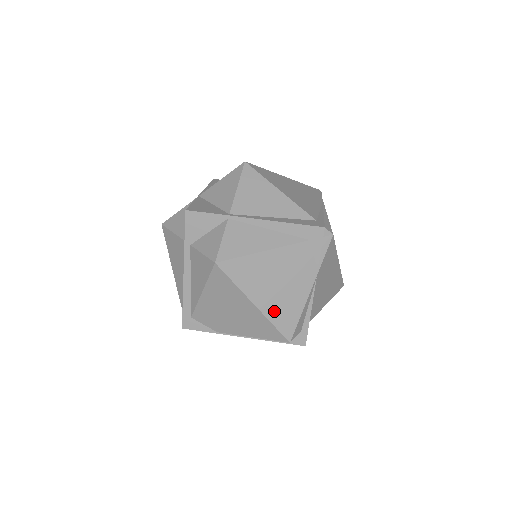
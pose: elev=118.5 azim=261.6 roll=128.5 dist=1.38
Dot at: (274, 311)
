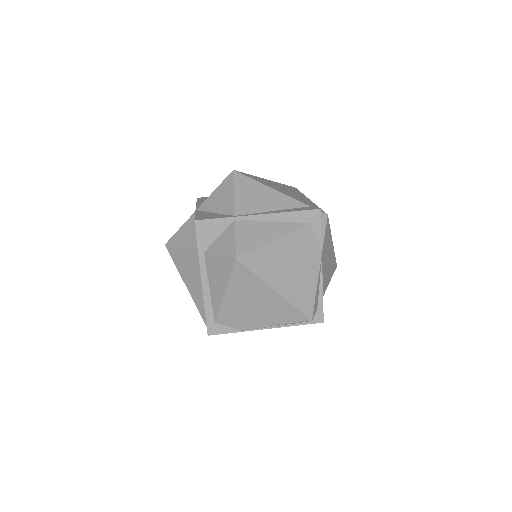
Dot at: (293, 294)
